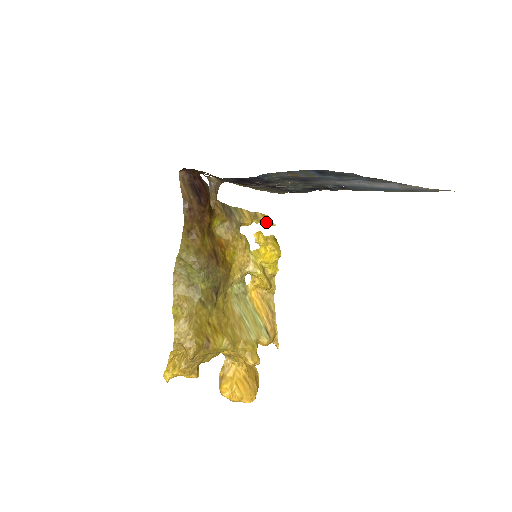
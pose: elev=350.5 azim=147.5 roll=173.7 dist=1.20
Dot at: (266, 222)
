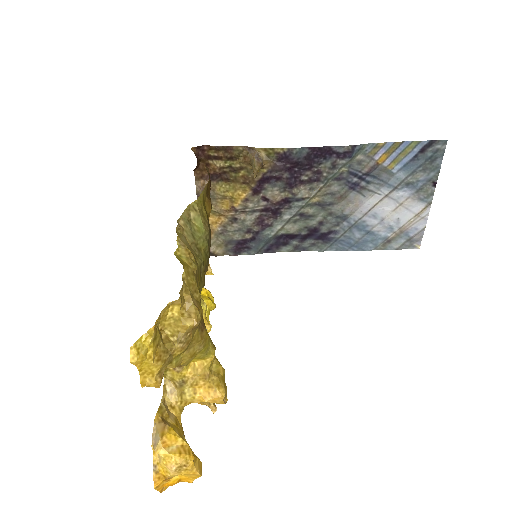
Dot at: occluded
